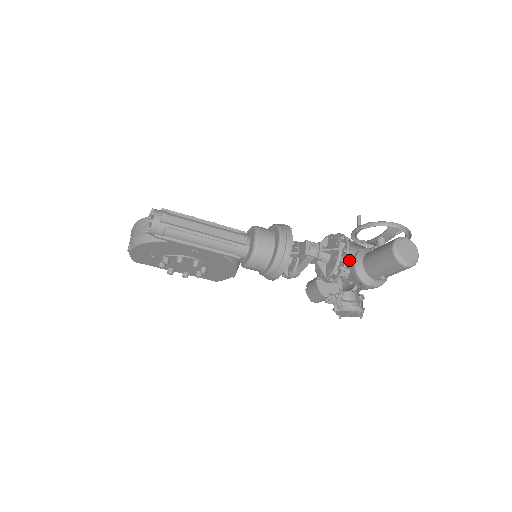
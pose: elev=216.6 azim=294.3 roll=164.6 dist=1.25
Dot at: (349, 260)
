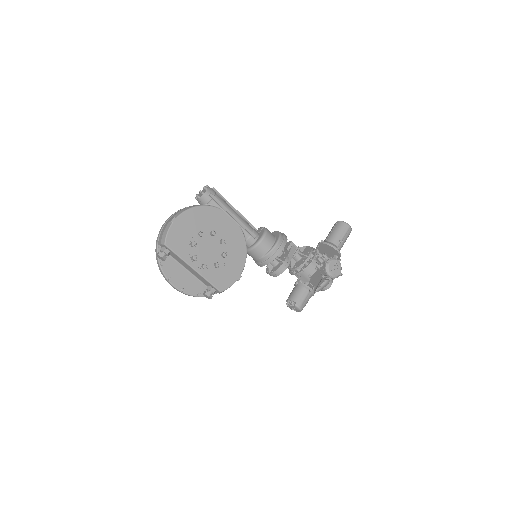
Dot at: occluded
